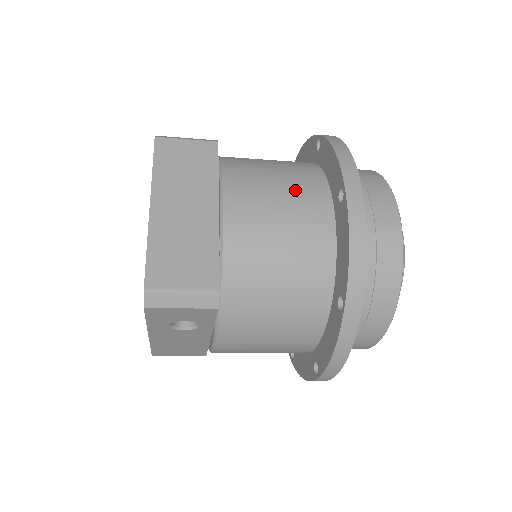
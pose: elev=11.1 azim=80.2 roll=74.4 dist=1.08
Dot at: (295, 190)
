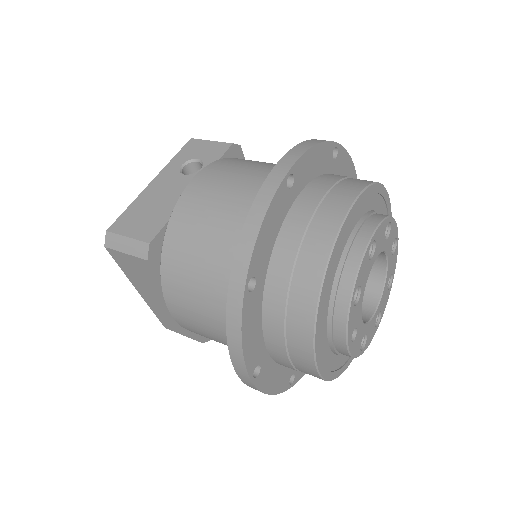
Dot at: (218, 327)
